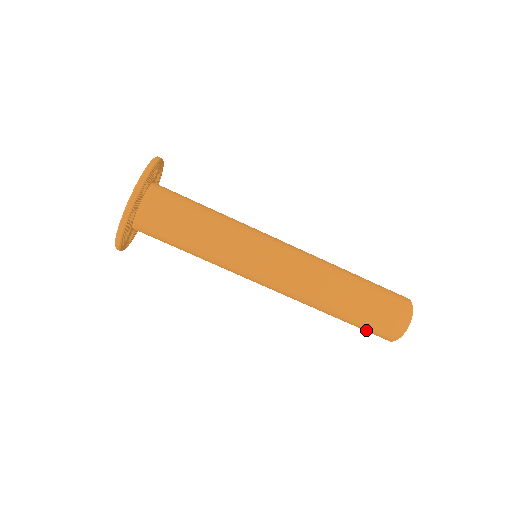
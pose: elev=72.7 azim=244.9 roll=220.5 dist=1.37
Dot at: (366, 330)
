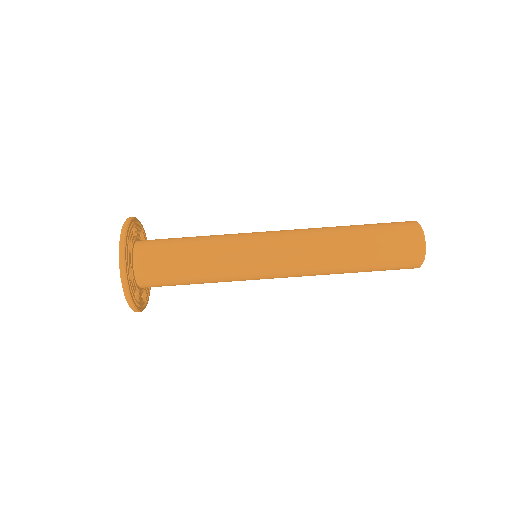
Dot at: occluded
